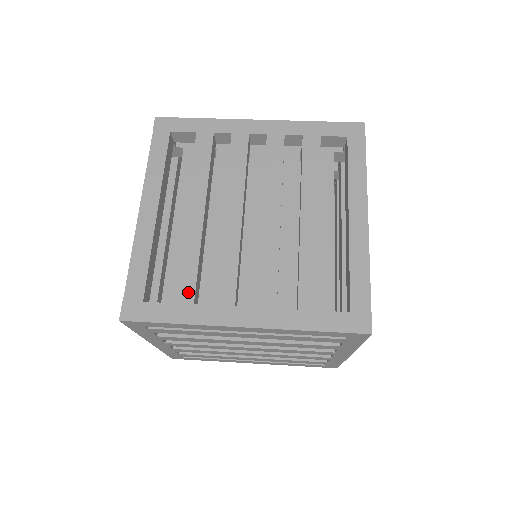
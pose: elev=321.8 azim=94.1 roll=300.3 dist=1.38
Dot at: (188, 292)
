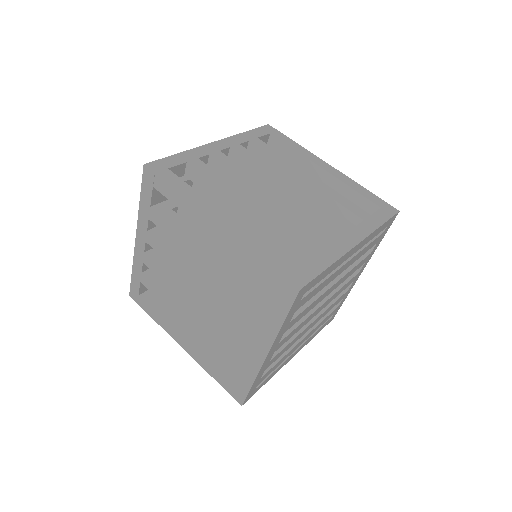
Dot at: (310, 247)
